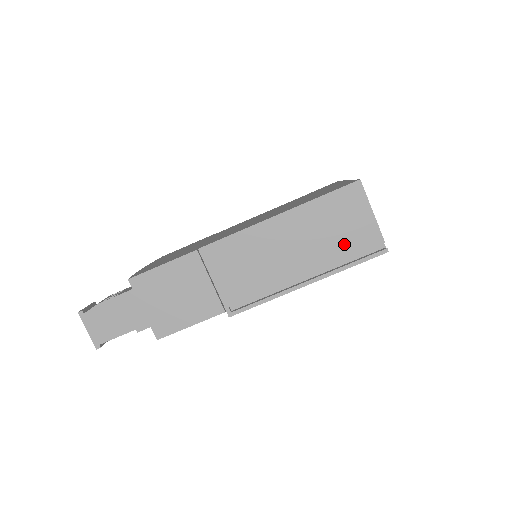
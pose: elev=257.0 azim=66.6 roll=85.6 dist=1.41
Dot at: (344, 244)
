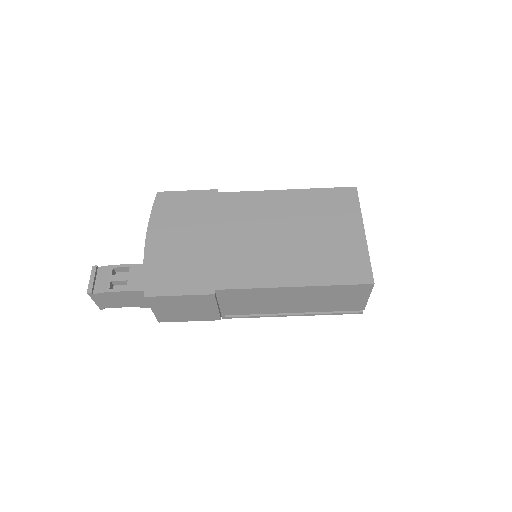
Dot at: (334, 306)
